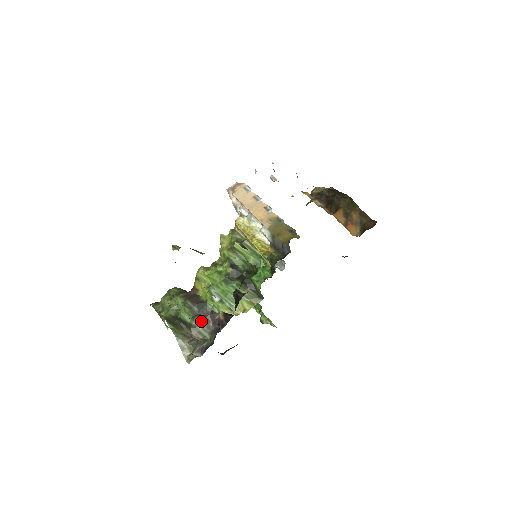
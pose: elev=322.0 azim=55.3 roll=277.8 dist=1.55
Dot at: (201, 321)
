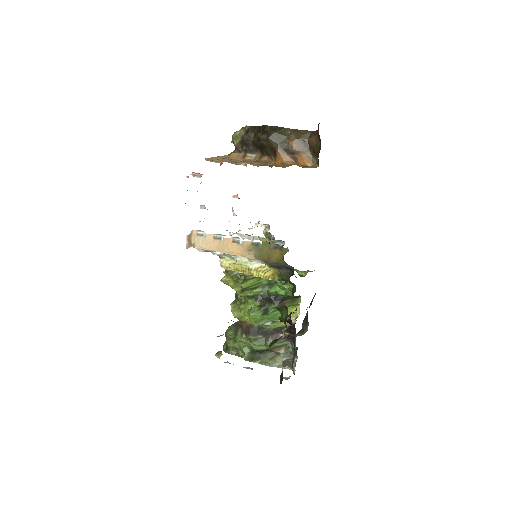
Dot at: occluded
